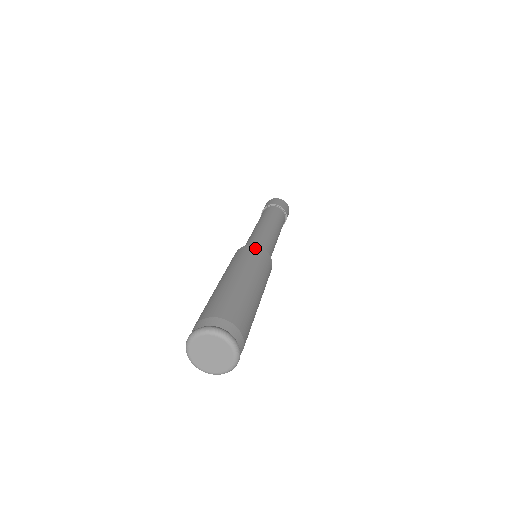
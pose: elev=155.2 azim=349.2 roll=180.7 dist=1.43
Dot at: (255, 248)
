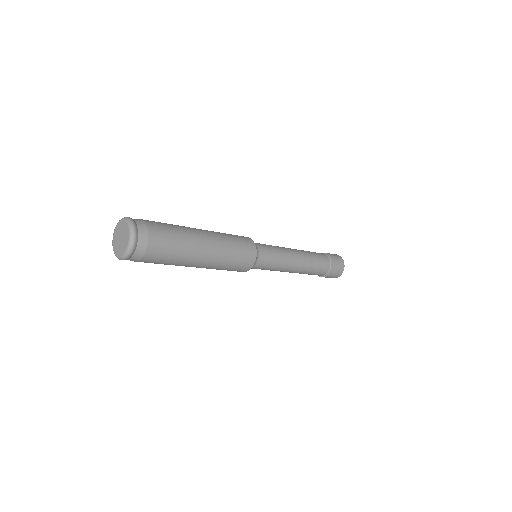
Dot at: occluded
